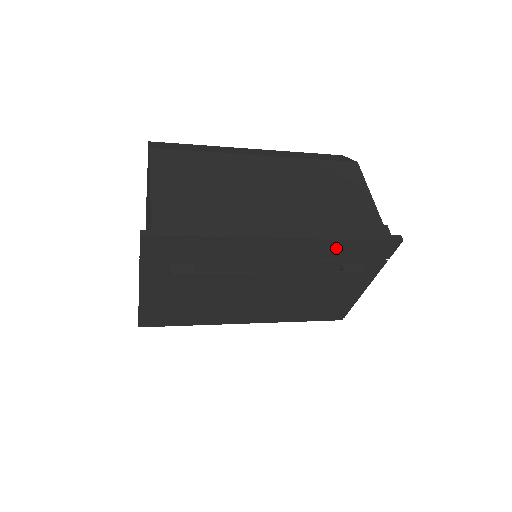
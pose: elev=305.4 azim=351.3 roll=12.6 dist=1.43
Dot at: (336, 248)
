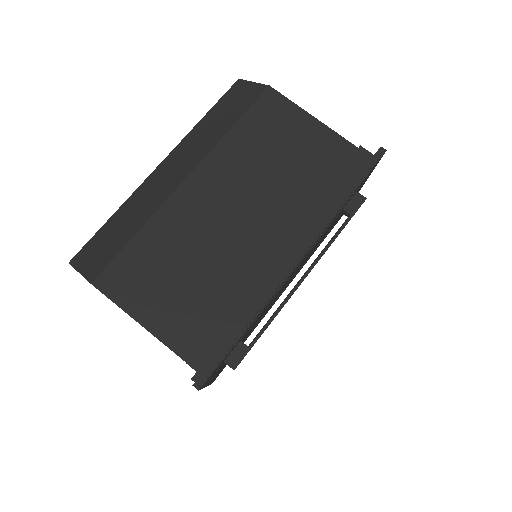
Dot at: occluded
